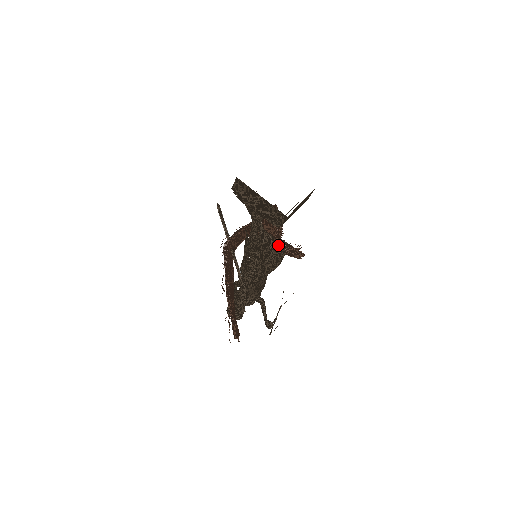
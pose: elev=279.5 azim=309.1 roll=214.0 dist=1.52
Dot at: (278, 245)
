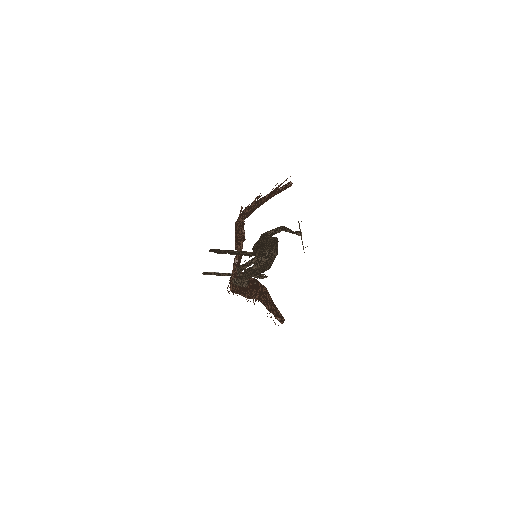
Dot at: (267, 261)
